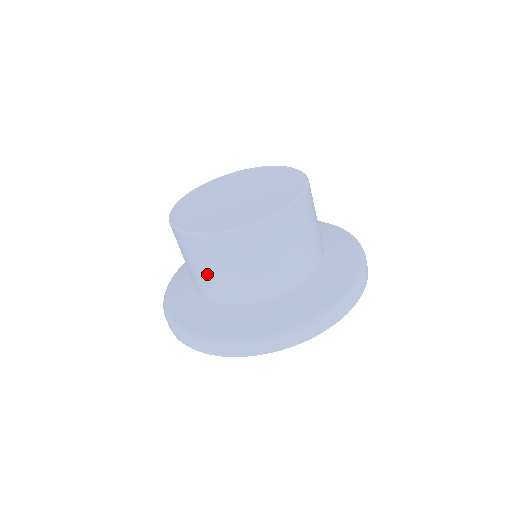
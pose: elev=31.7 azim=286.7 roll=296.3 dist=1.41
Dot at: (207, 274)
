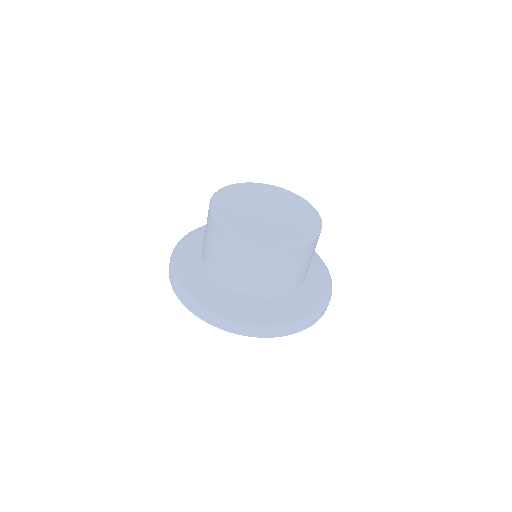
Dot at: (250, 273)
